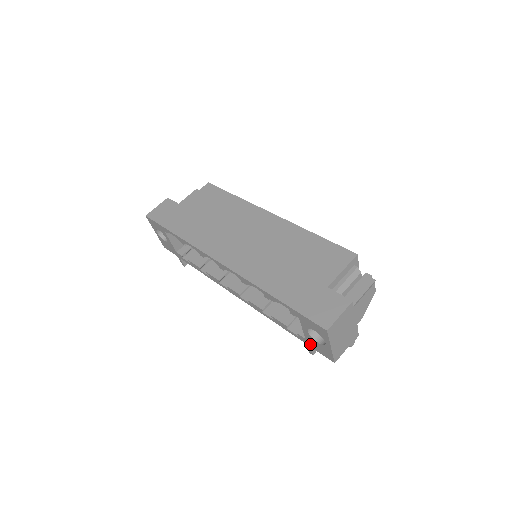
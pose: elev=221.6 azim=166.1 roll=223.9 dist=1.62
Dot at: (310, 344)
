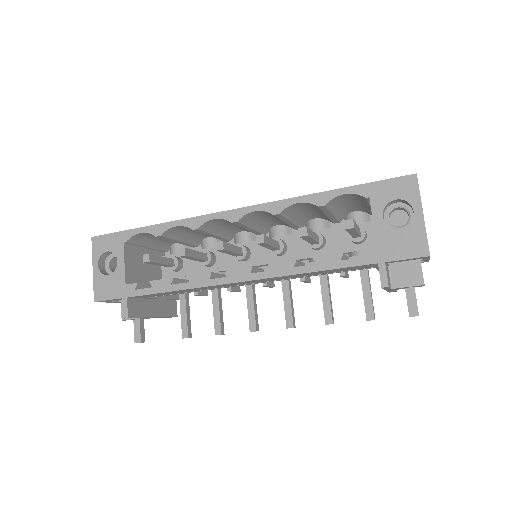
Dot at: (385, 253)
